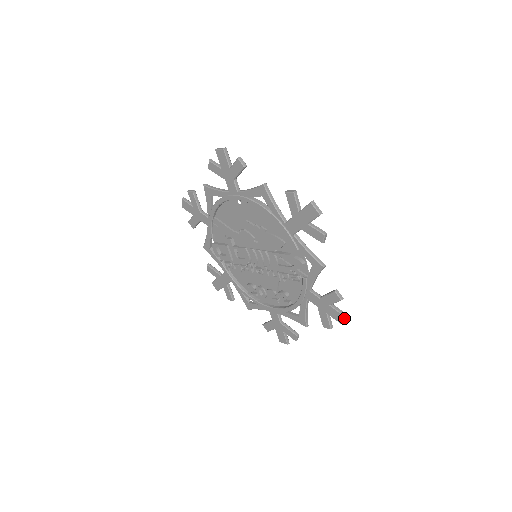
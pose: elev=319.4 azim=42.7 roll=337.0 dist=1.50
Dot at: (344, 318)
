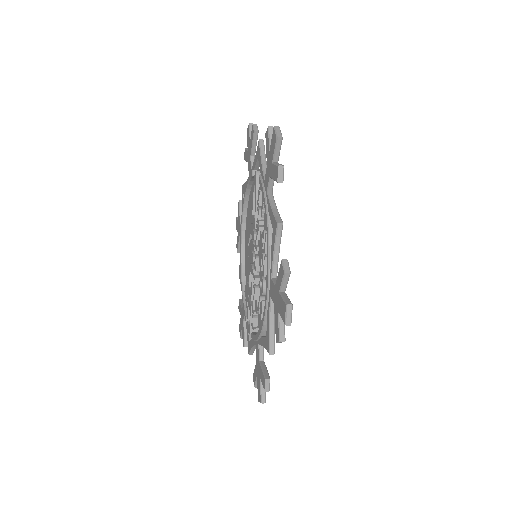
Dot at: (274, 130)
